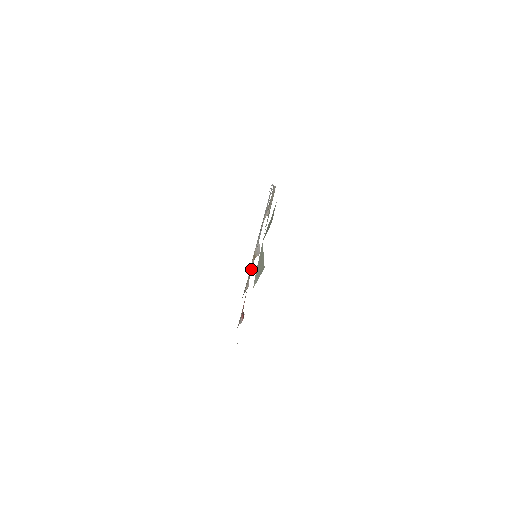
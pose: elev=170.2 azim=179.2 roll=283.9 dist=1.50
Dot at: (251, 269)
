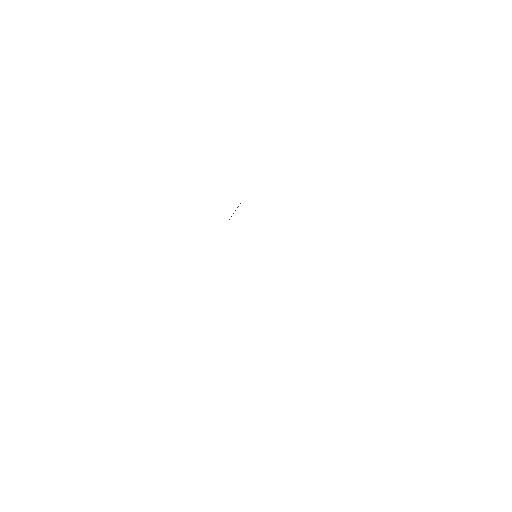
Dot at: occluded
